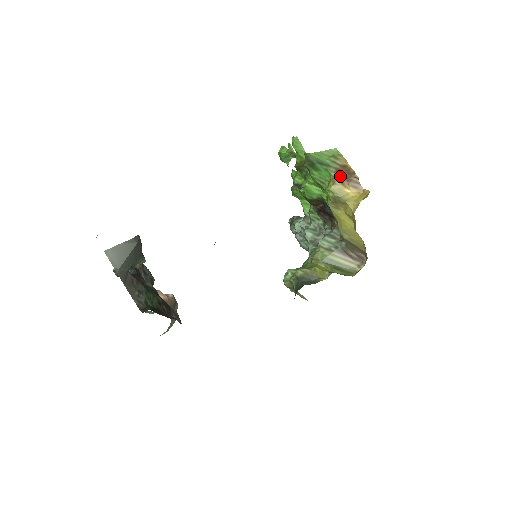
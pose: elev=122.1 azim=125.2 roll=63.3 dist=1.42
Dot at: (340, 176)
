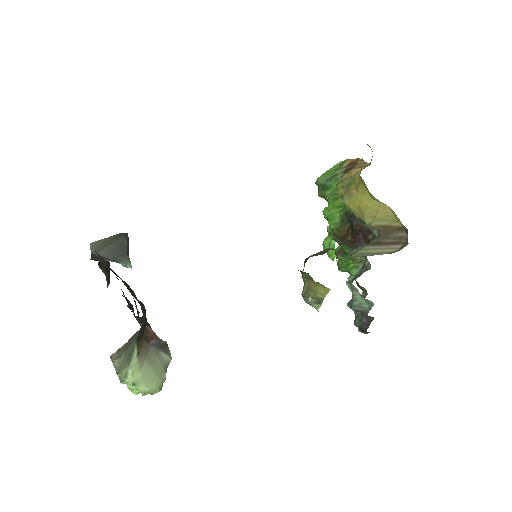
Dot at: (347, 171)
